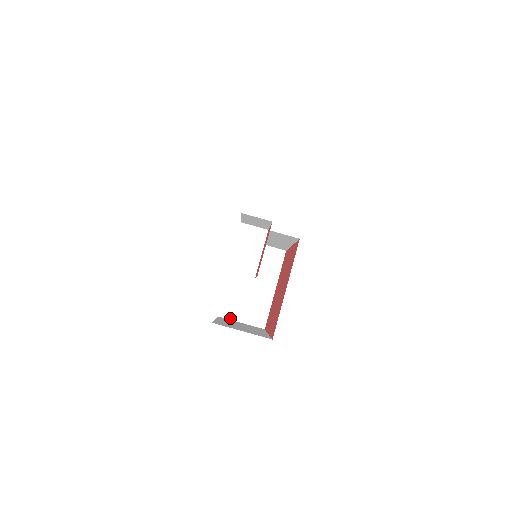
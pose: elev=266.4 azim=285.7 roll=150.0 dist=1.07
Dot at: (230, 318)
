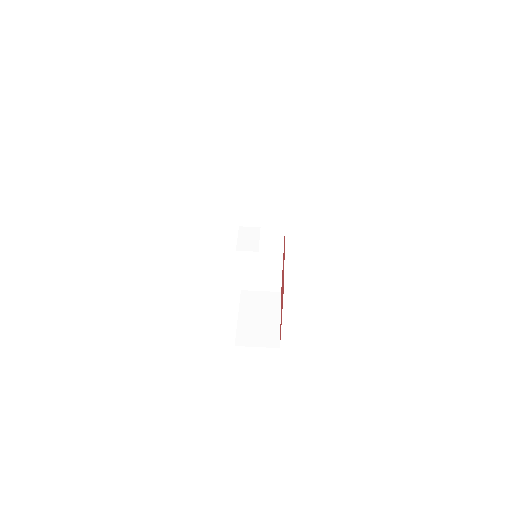
Dot at: (246, 345)
